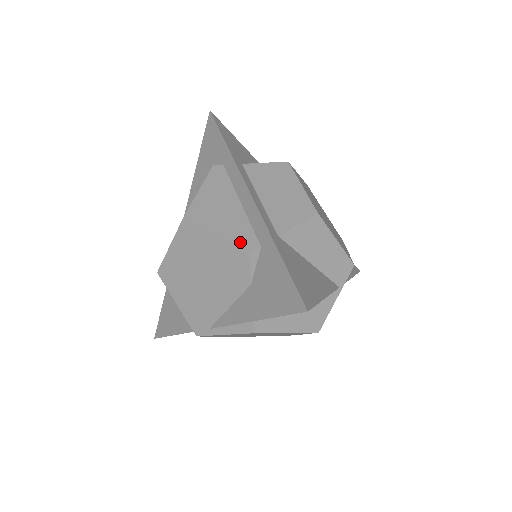
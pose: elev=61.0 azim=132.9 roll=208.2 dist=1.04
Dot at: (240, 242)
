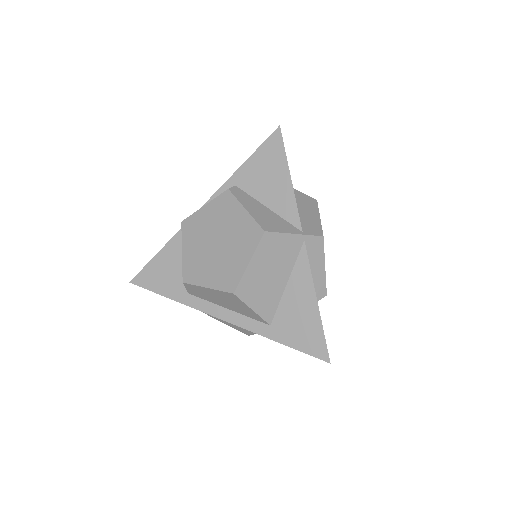
Dot at: occluded
